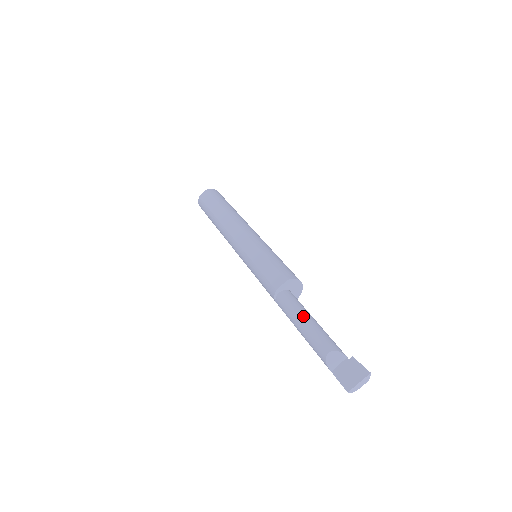
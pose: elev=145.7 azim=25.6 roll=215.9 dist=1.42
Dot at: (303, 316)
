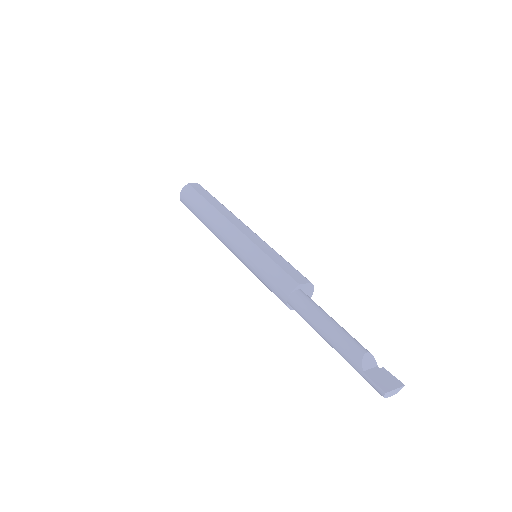
Dot at: occluded
